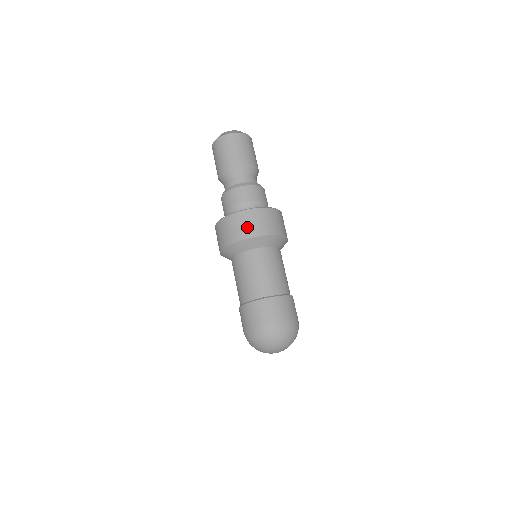
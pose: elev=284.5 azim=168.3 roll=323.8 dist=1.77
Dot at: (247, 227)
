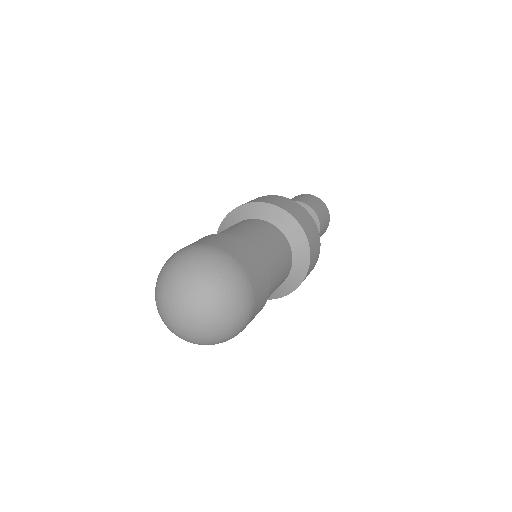
Dot at: occluded
